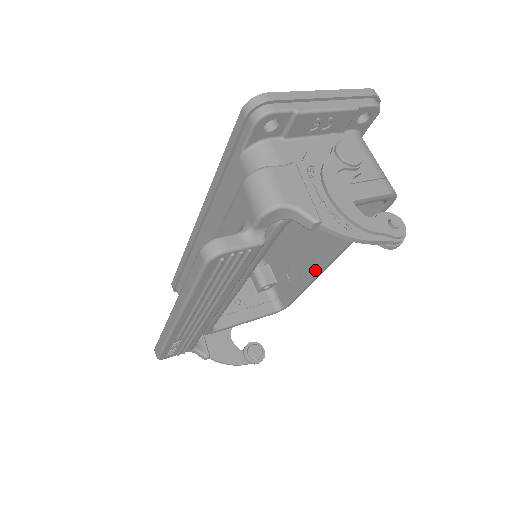
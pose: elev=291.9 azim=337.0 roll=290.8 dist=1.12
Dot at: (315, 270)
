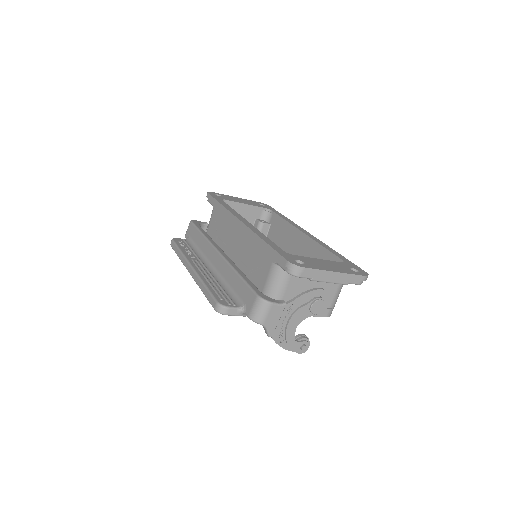
Dot at: occluded
